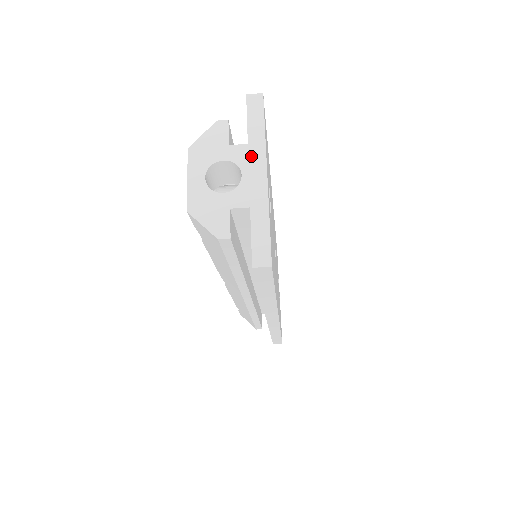
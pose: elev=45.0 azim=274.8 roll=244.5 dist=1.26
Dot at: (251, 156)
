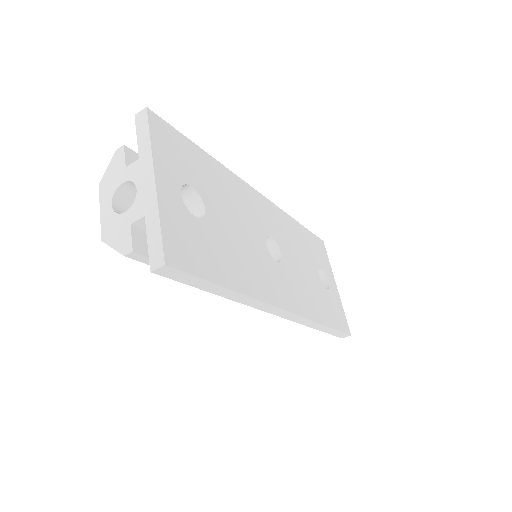
Dot at: (142, 169)
